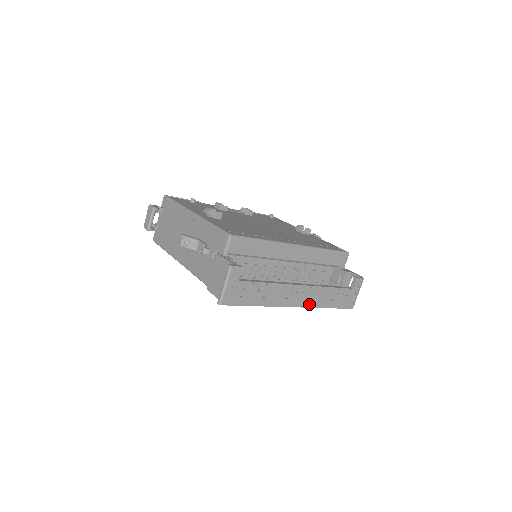
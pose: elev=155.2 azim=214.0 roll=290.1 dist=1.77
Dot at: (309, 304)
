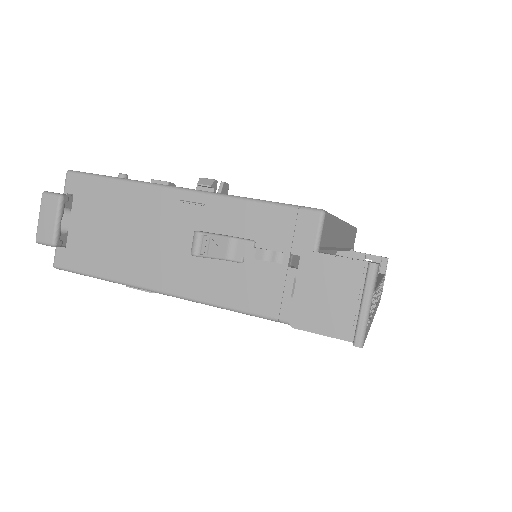
Dot at: (376, 308)
